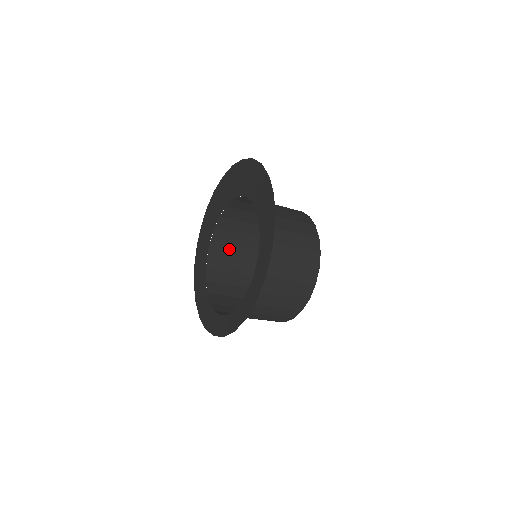
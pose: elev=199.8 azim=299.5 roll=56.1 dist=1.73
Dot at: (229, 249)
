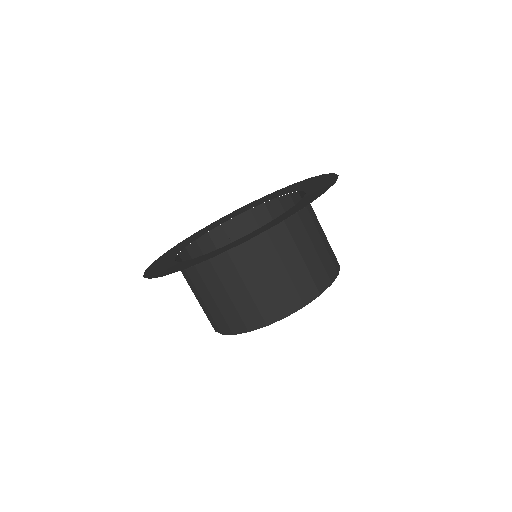
Dot at: occluded
